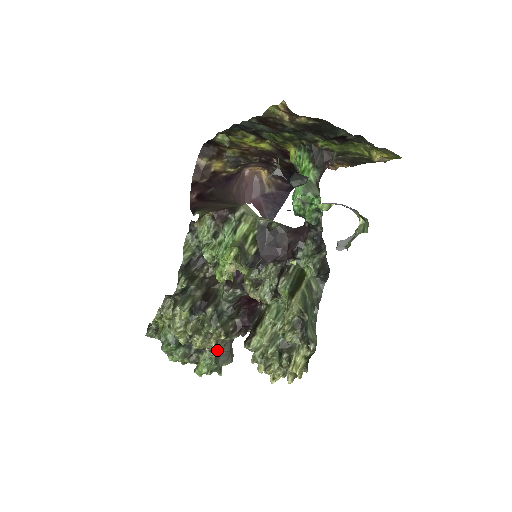
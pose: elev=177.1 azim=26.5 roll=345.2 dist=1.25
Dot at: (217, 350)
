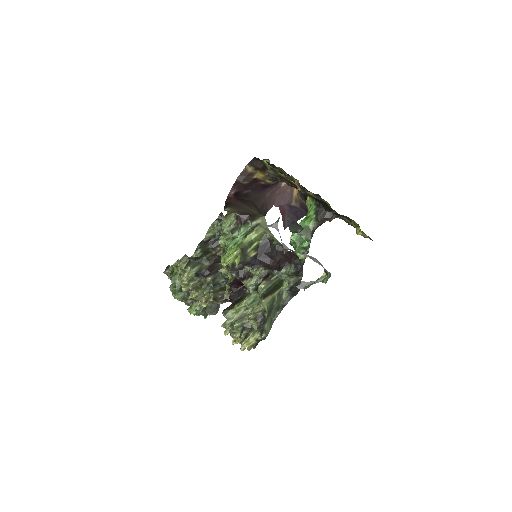
Dot at: (205, 305)
